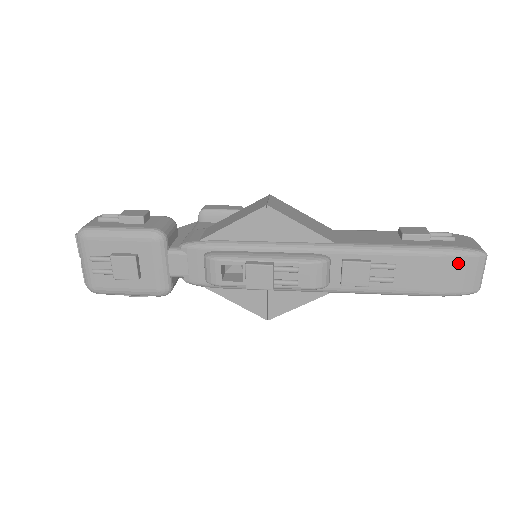
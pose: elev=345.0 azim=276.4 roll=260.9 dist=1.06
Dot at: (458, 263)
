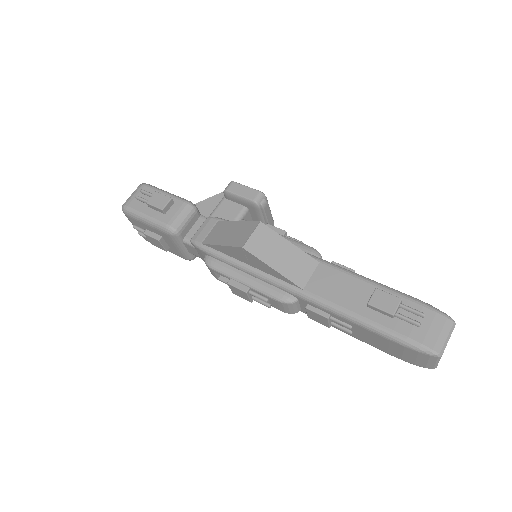
Dot at: (408, 351)
